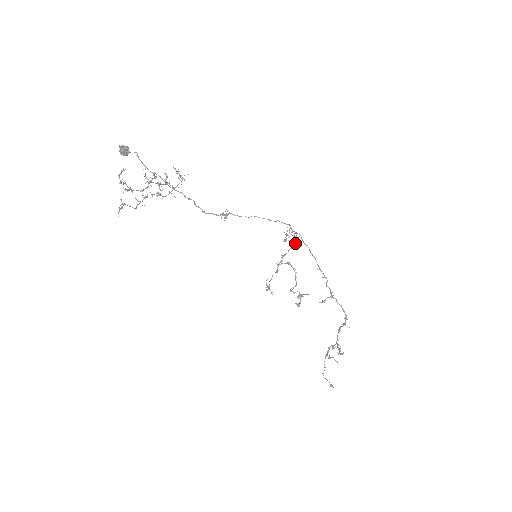
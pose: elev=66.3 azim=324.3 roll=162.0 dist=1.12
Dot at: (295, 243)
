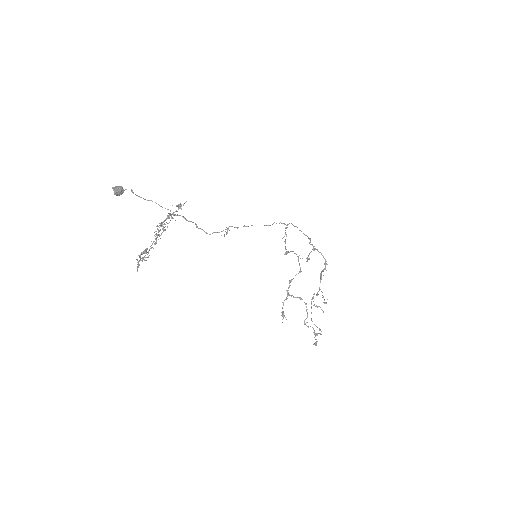
Dot at: (300, 268)
